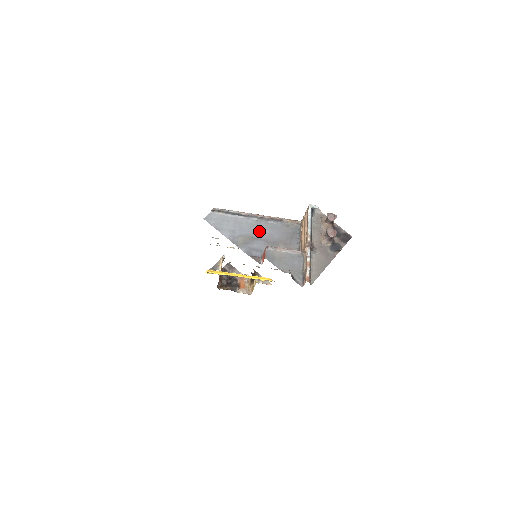
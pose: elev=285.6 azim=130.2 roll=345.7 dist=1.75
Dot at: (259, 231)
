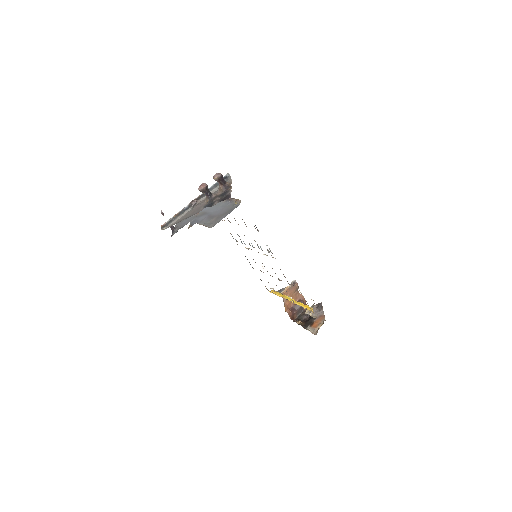
Dot at: (213, 209)
